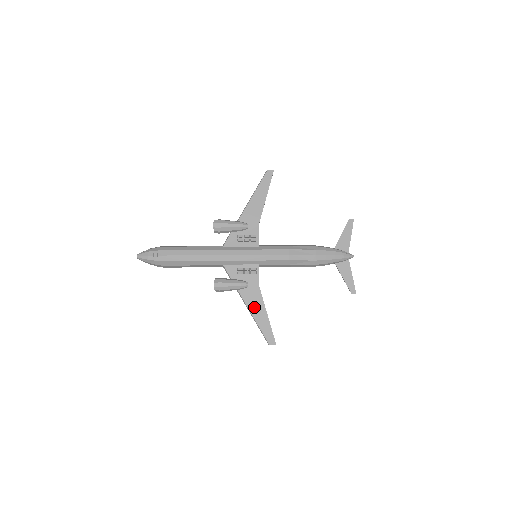
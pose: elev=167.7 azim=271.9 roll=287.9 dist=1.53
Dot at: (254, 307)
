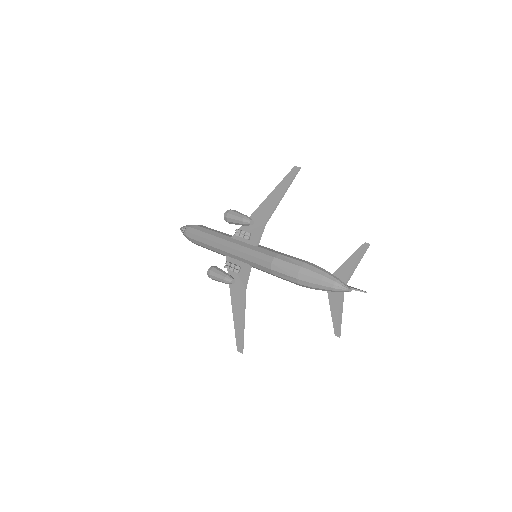
Dot at: (236, 306)
